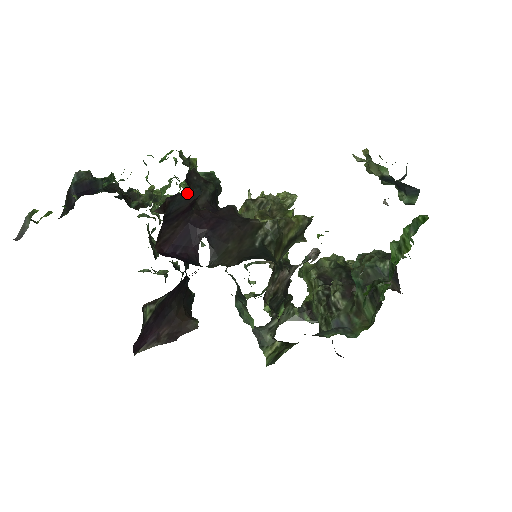
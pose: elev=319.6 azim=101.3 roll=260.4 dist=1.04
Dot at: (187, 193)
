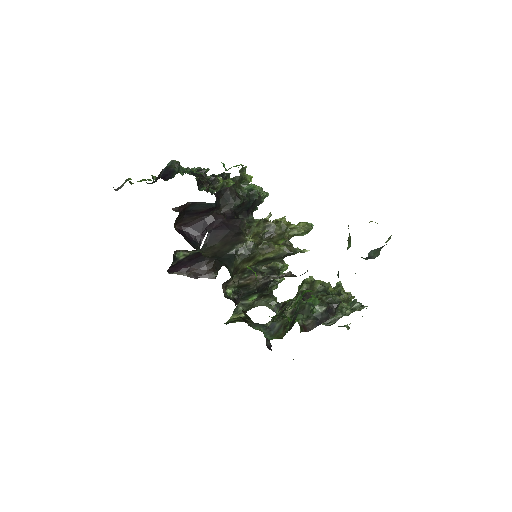
Dot at: (204, 203)
